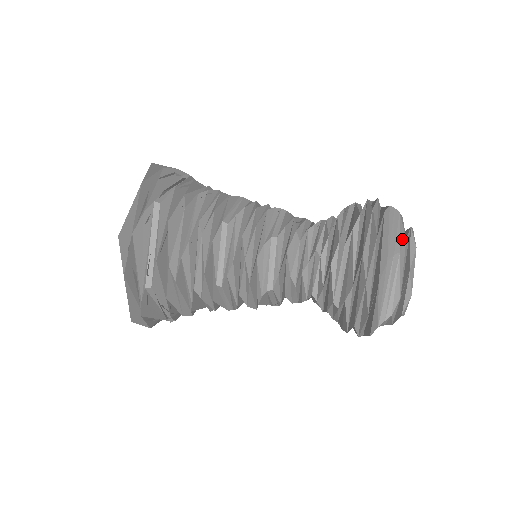
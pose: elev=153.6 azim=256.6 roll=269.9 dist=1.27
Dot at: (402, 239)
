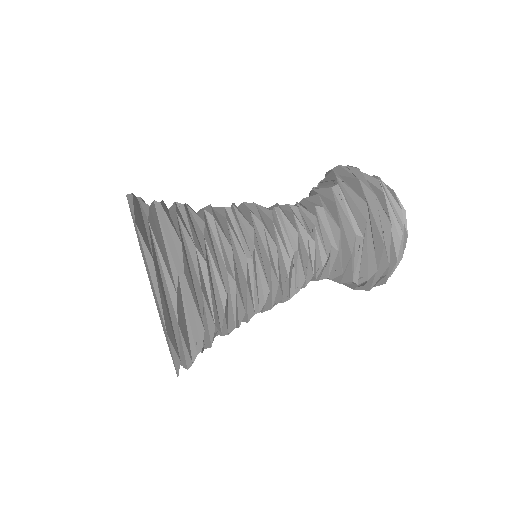
Dot at: occluded
